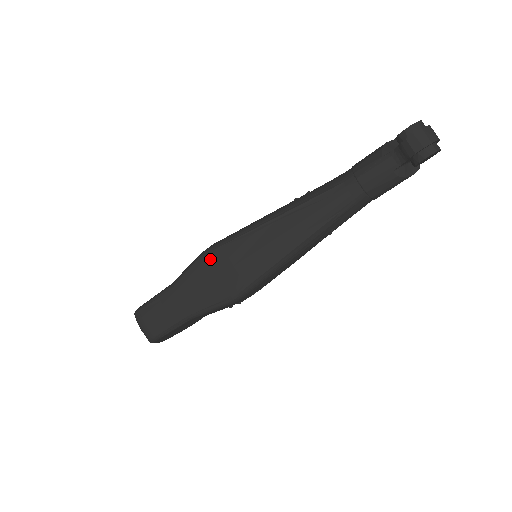
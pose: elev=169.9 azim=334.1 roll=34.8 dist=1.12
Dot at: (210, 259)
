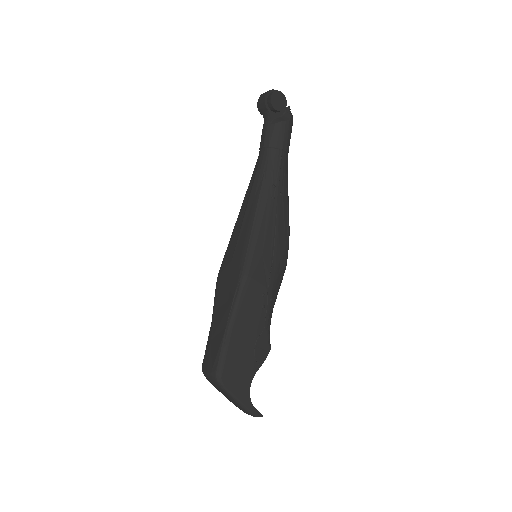
Dot at: (220, 274)
